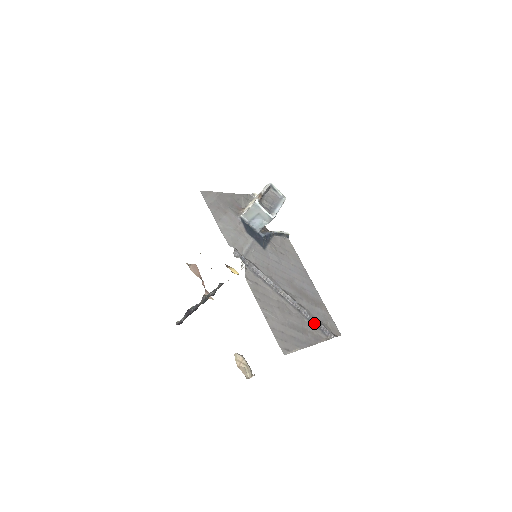
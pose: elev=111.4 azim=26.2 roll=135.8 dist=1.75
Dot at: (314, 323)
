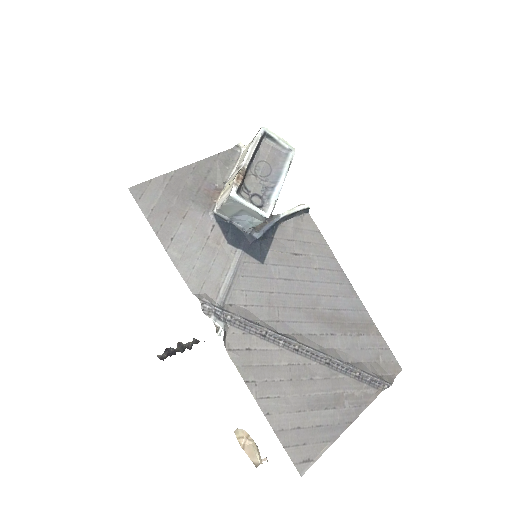
Dot at: (355, 375)
